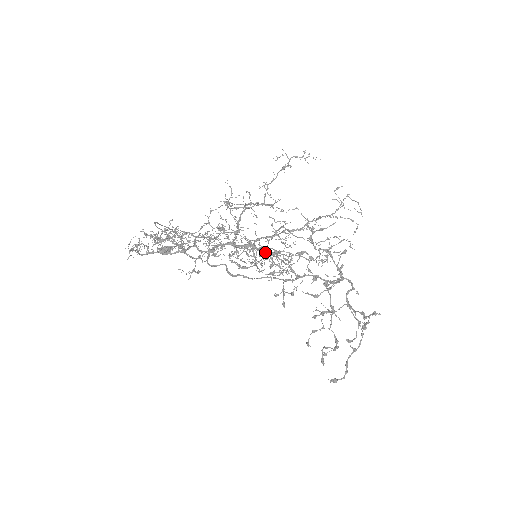
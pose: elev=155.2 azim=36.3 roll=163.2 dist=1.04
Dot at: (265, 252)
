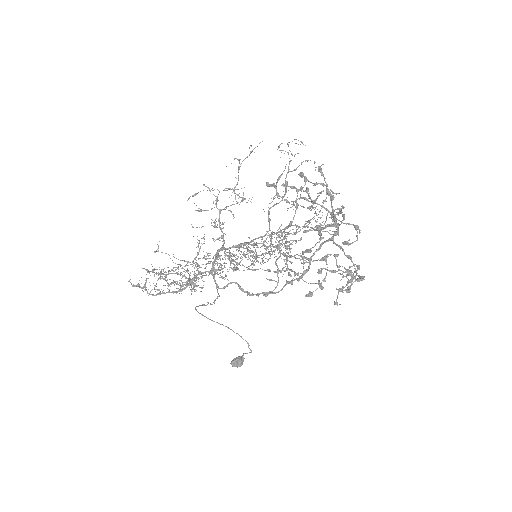
Dot at: (257, 243)
